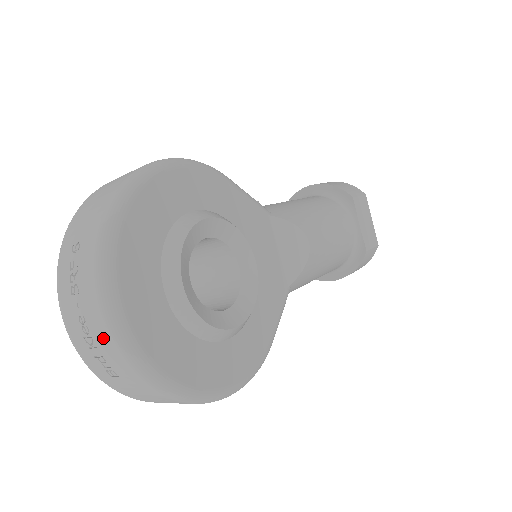
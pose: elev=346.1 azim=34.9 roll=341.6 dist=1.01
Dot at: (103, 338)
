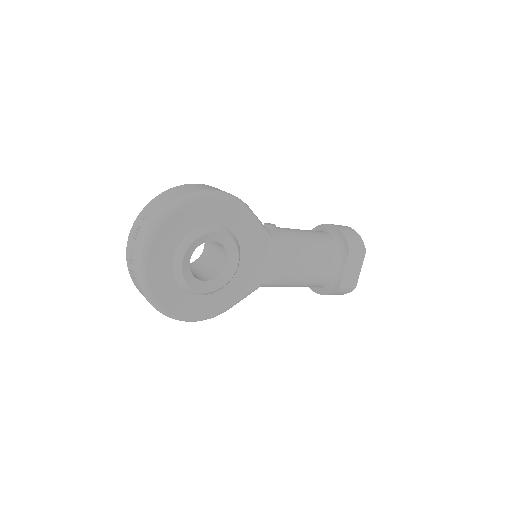
Dot at: (135, 266)
